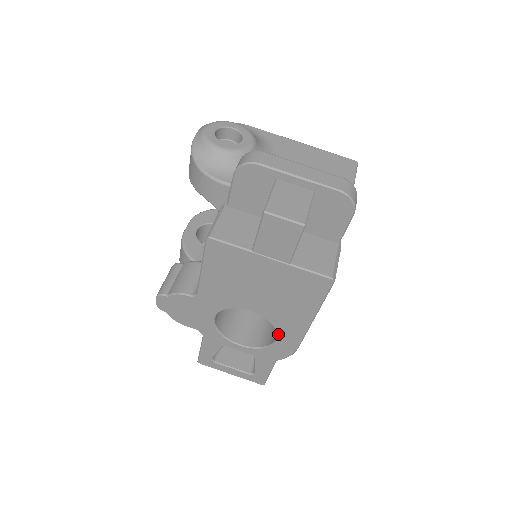
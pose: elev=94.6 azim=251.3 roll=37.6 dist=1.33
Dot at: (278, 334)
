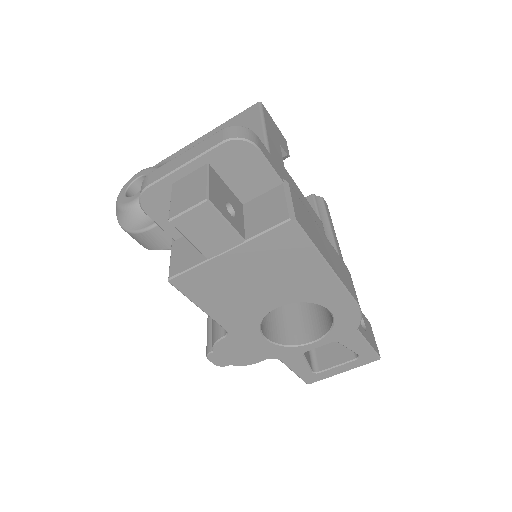
Dot at: (324, 306)
